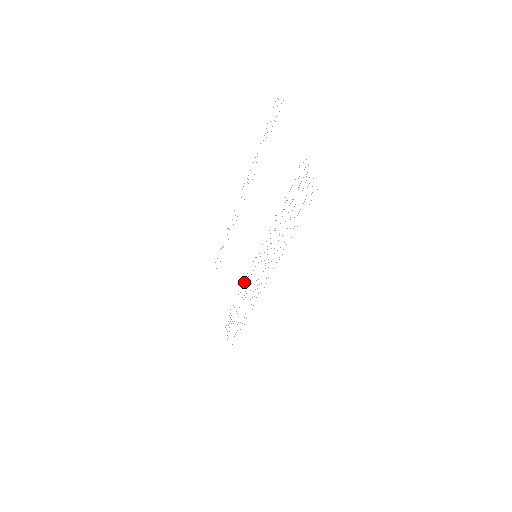
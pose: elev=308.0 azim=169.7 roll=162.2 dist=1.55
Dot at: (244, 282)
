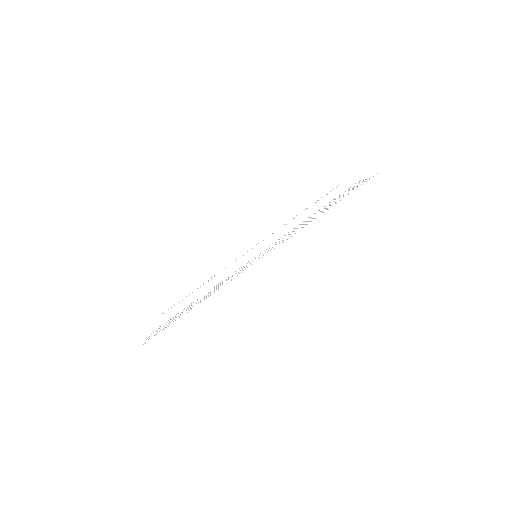
Dot at: (220, 282)
